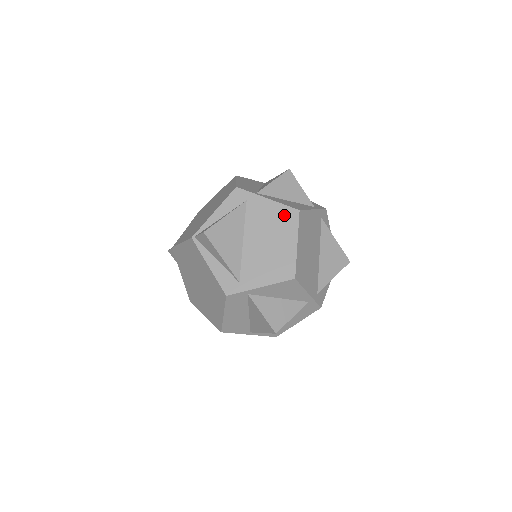
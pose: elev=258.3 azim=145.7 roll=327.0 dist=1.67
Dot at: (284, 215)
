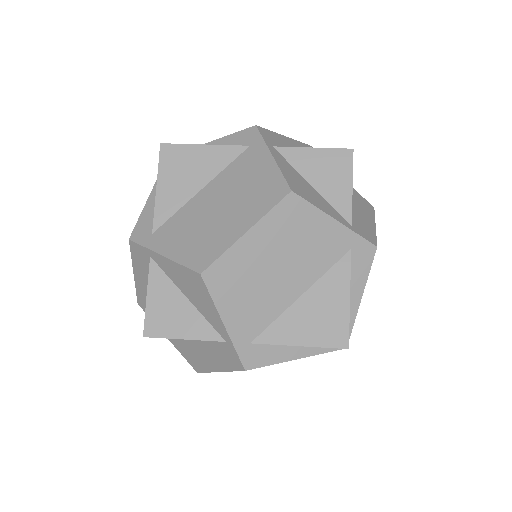
Dot at: (269, 186)
